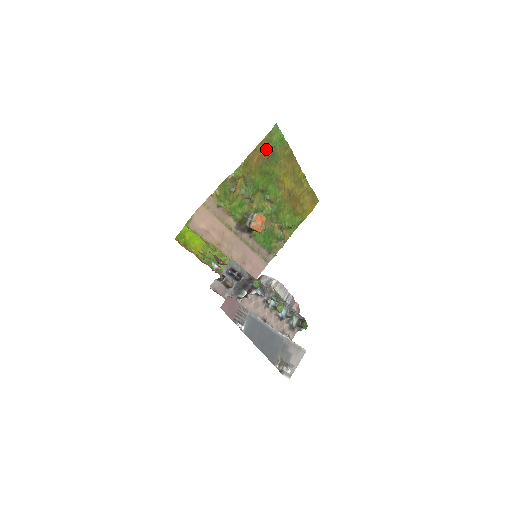
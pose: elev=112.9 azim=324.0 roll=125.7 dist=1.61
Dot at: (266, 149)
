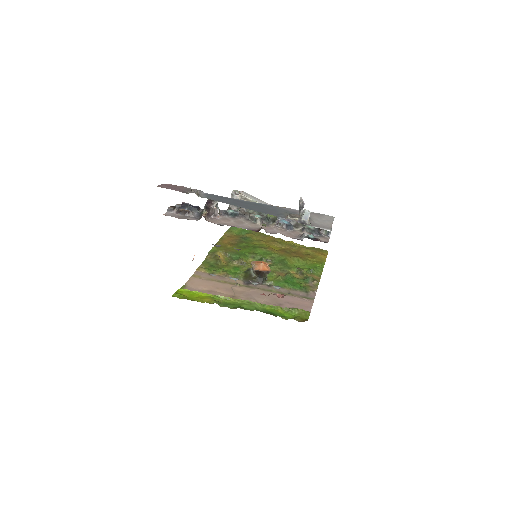
Dot at: (233, 237)
